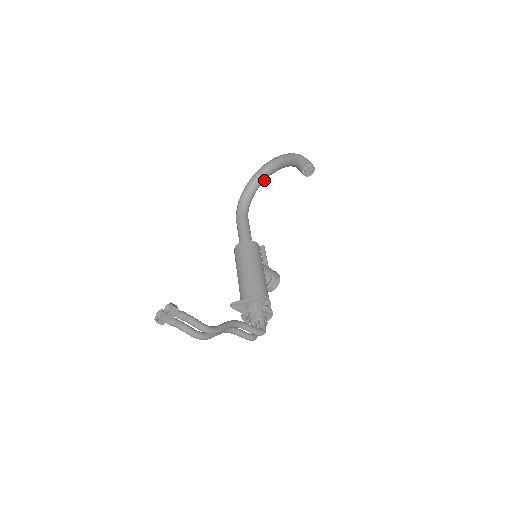
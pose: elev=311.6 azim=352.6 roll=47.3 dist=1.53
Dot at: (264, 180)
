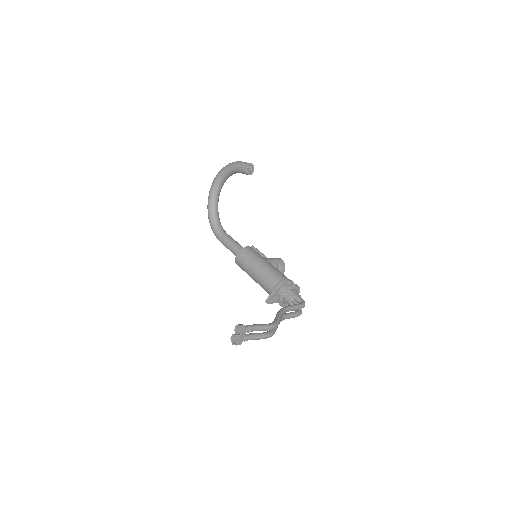
Dot at: (218, 198)
